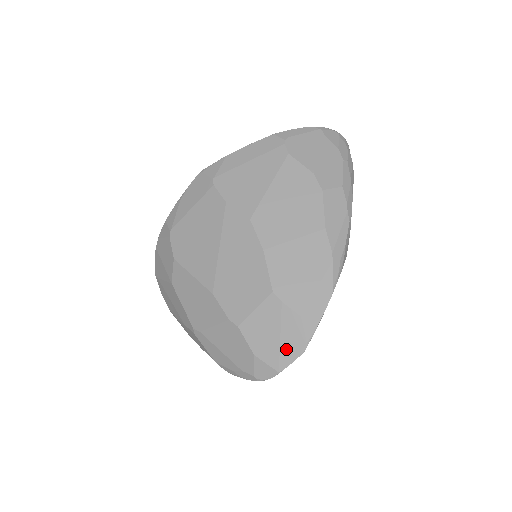
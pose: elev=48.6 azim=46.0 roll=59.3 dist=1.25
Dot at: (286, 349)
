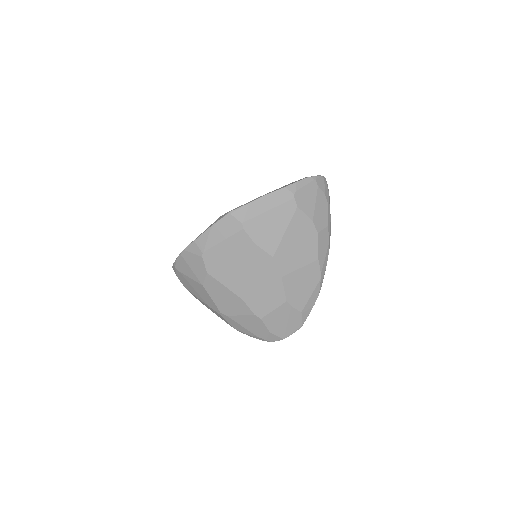
Dot at: (290, 328)
